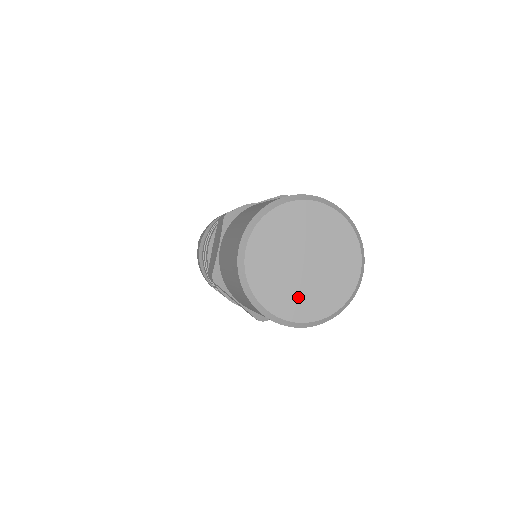
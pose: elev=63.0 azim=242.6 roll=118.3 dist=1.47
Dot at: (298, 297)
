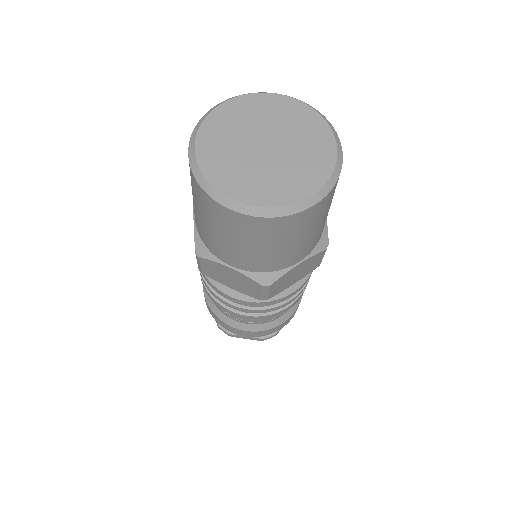
Dot at: (271, 181)
